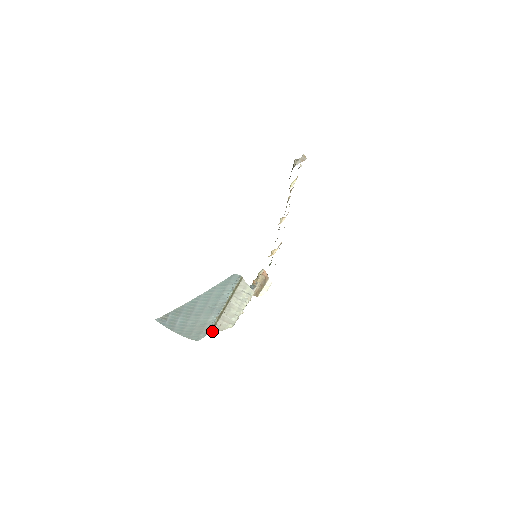
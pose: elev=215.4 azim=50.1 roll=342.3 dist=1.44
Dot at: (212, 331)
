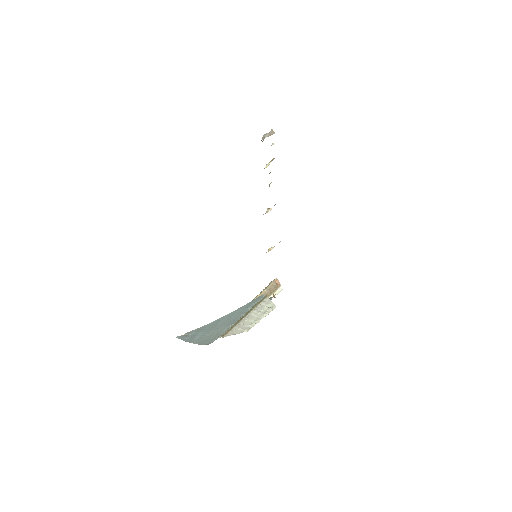
Dot at: (225, 335)
